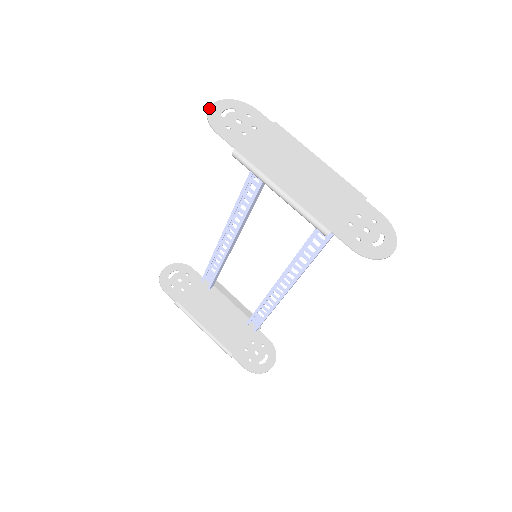
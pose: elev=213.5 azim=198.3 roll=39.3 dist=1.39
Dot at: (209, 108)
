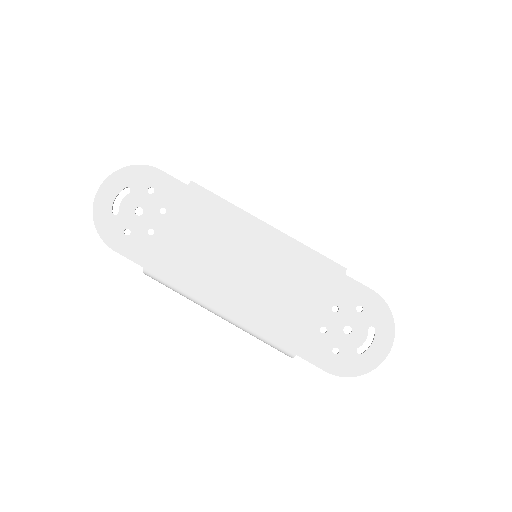
Dot at: (93, 207)
